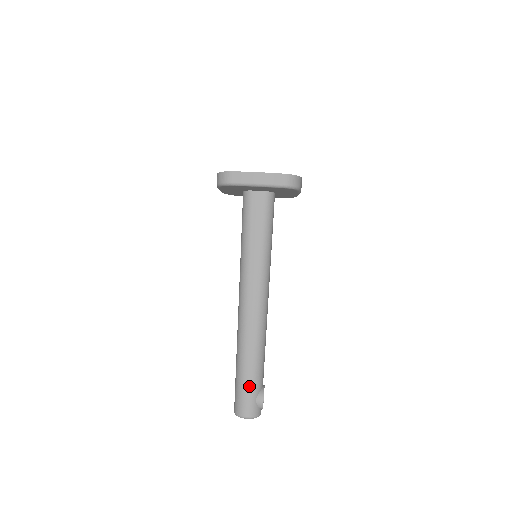
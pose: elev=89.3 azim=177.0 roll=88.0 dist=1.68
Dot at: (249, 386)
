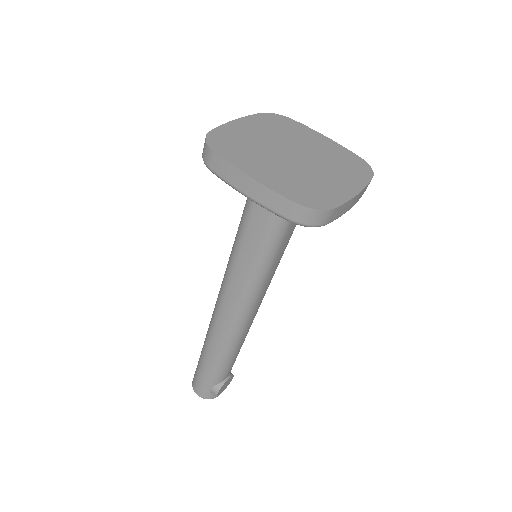
Dot at: (205, 376)
